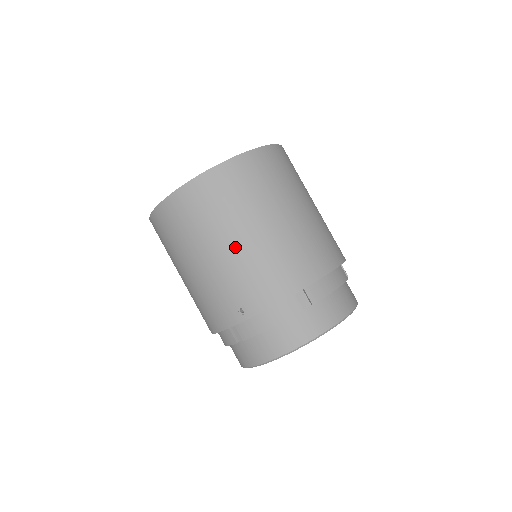
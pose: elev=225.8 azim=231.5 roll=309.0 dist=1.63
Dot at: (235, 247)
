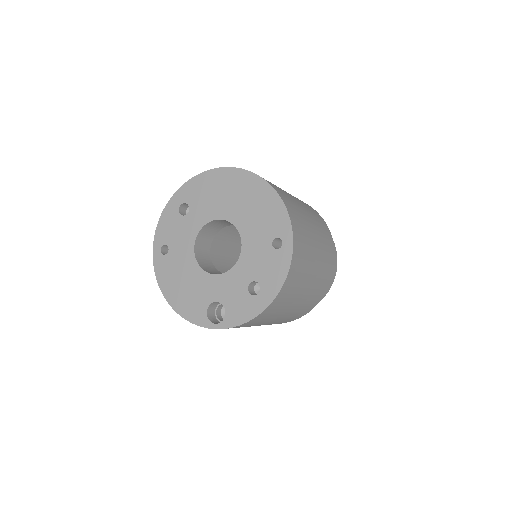
Dot at: occluded
